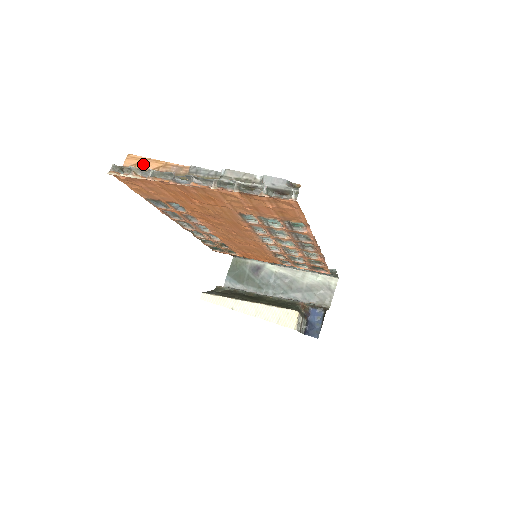
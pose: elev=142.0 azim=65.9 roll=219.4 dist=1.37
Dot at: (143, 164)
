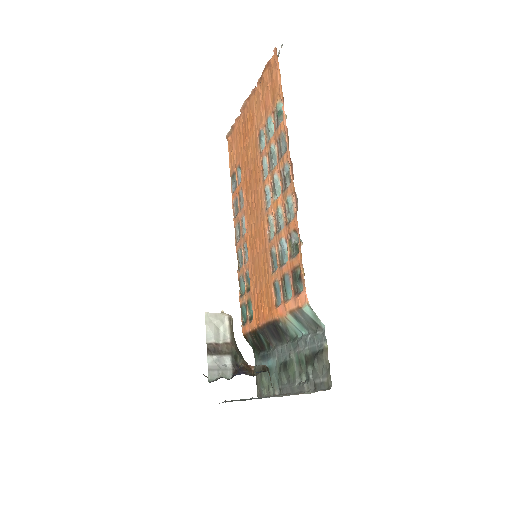
Dot at: occluded
